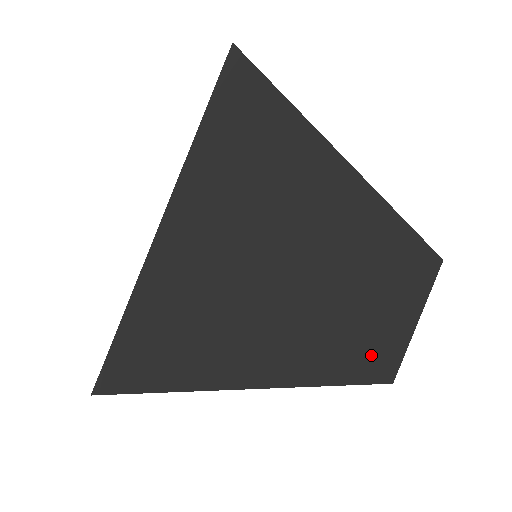
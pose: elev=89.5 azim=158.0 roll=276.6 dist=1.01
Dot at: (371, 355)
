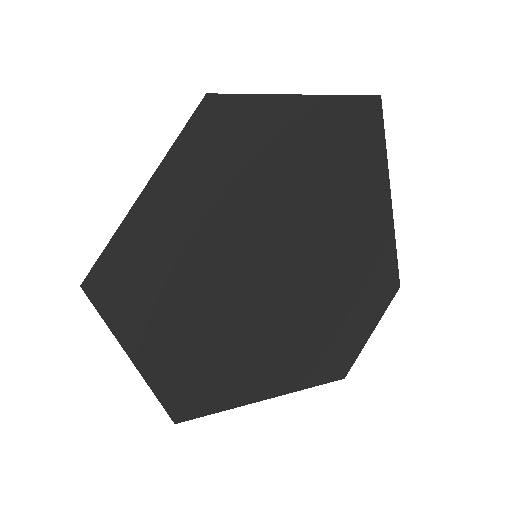
Dot at: (343, 360)
